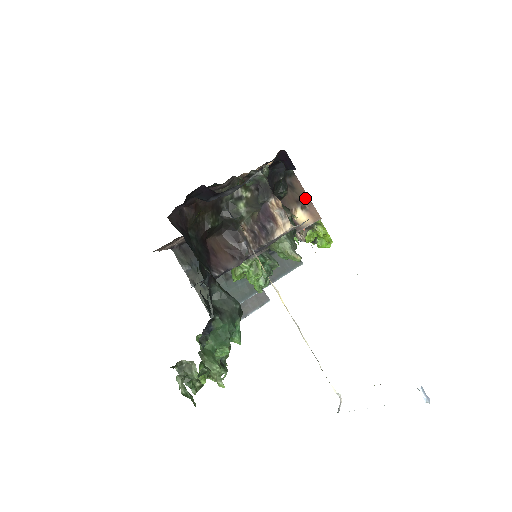
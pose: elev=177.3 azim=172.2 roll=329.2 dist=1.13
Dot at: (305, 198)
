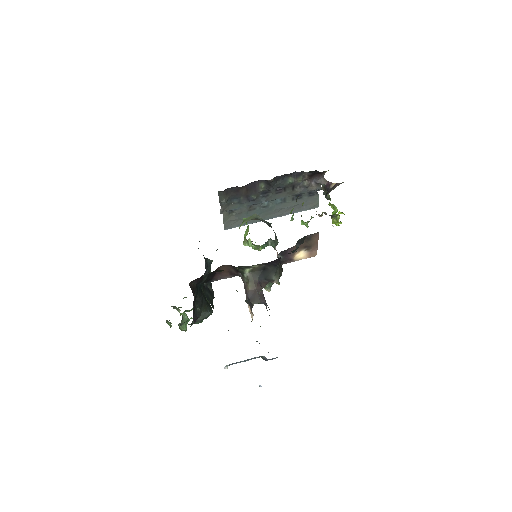
Dot at: (314, 245)
